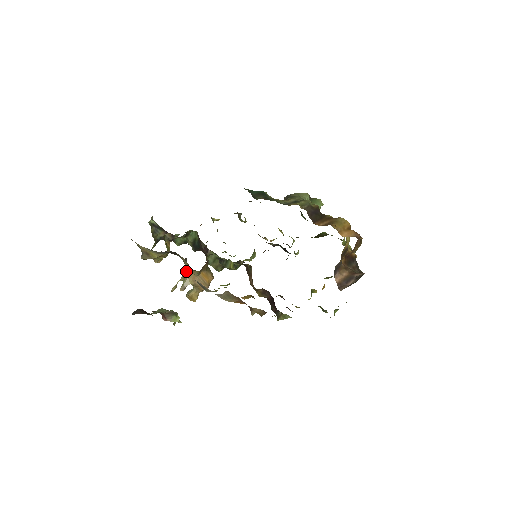
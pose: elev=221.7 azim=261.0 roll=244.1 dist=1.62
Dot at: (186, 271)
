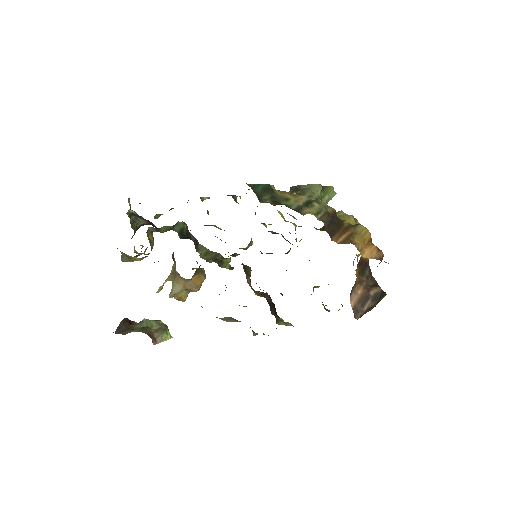
Dot at: (175, 276)
